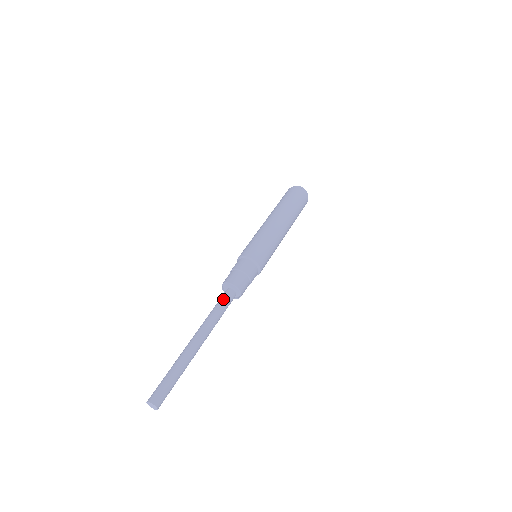
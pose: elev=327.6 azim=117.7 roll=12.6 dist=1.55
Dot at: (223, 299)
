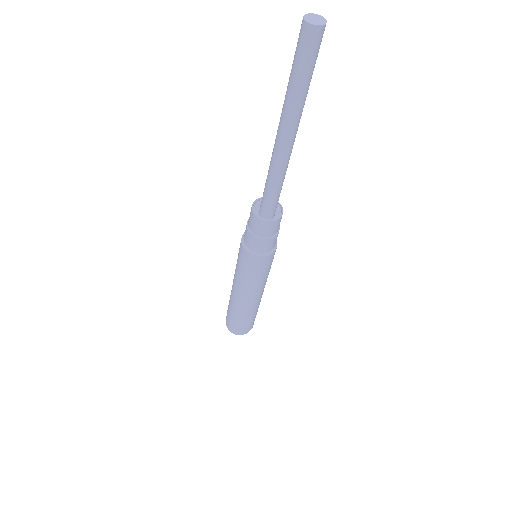
Dot at: occluded
